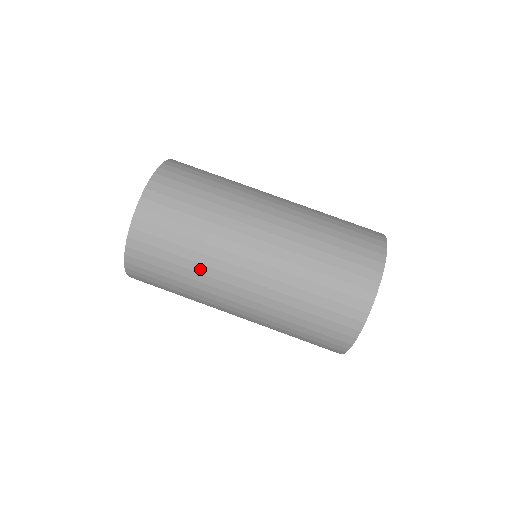
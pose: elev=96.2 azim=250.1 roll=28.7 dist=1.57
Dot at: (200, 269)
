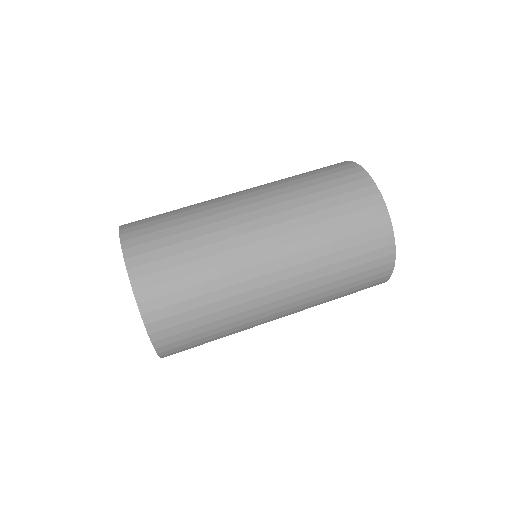
Dot at: (236, 329)
